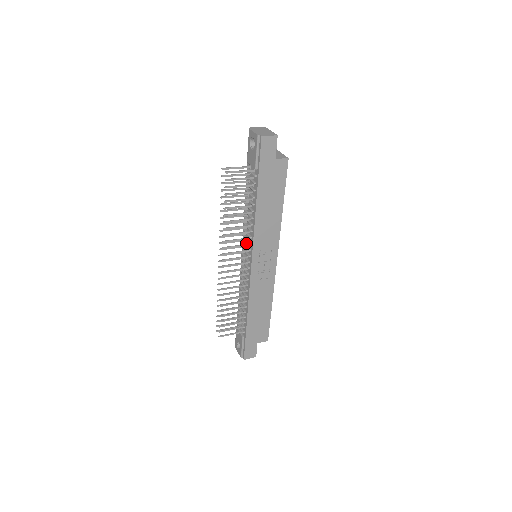
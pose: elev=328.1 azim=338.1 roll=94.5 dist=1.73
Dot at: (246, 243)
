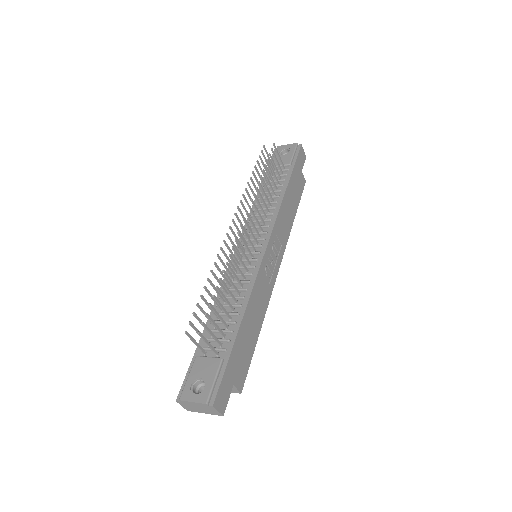
Dot at: (253, 233)
